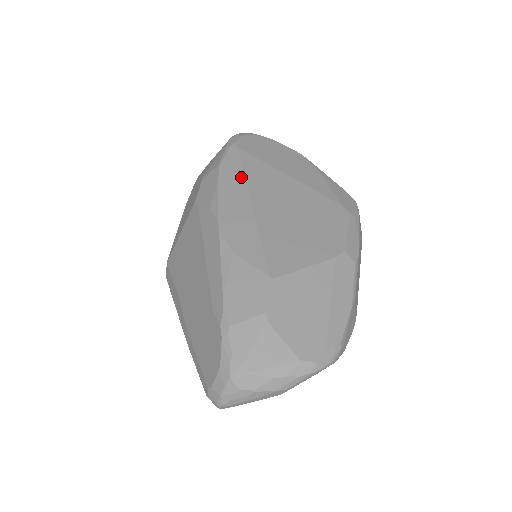
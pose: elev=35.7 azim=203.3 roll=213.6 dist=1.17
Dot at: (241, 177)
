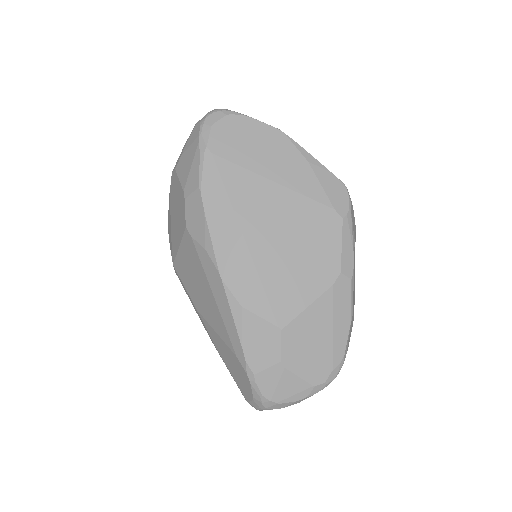
Dot at: (227, 203)
